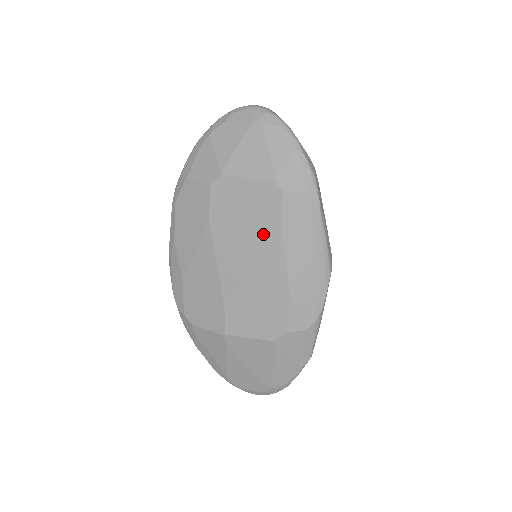
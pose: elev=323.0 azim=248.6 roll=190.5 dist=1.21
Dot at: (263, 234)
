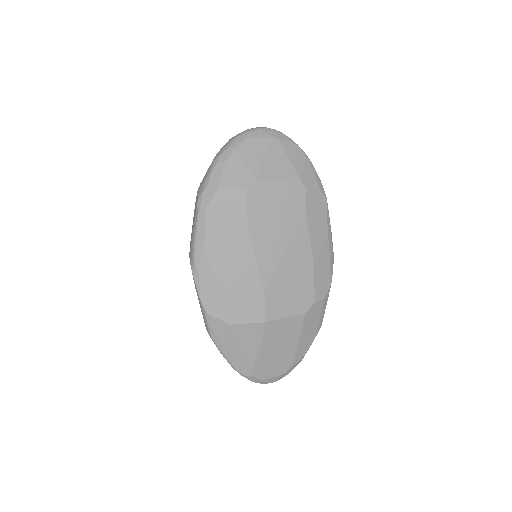
Dot at: (293, 223)
